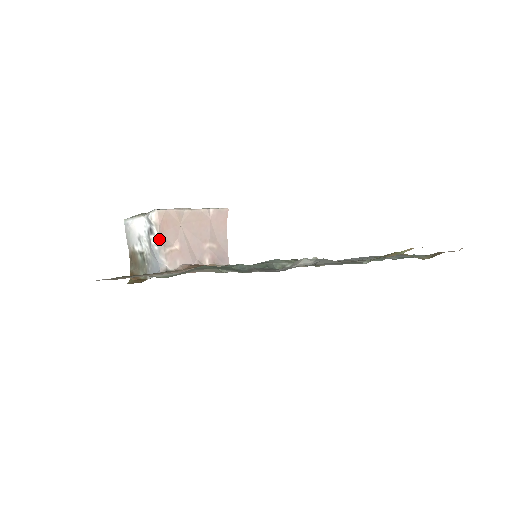
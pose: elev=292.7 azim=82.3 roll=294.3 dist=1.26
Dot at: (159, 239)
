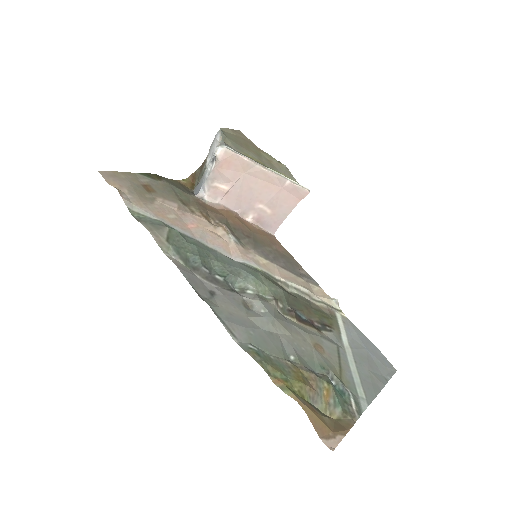
Dot at: (213, 171)
